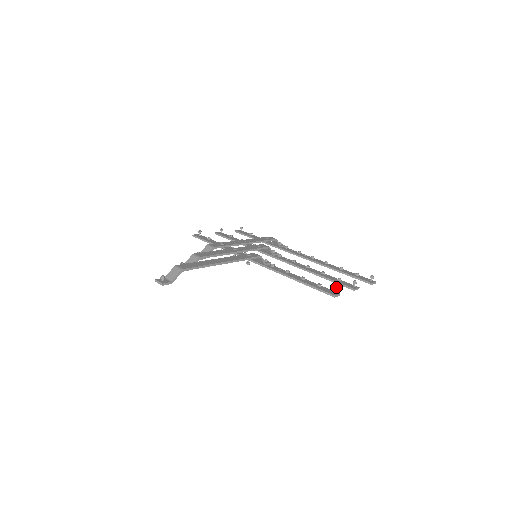
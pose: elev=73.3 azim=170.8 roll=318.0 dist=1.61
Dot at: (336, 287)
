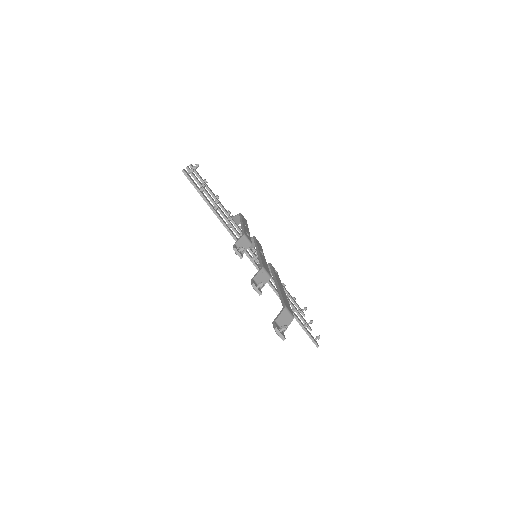
Dot at: occluded
